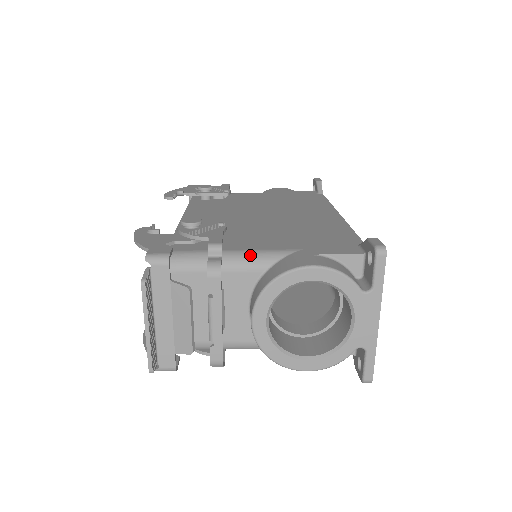
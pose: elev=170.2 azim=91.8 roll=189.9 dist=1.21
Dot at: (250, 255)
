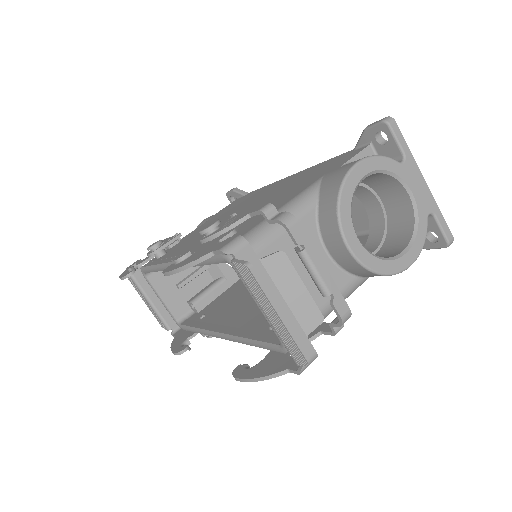
Dot at: (293, 203)
